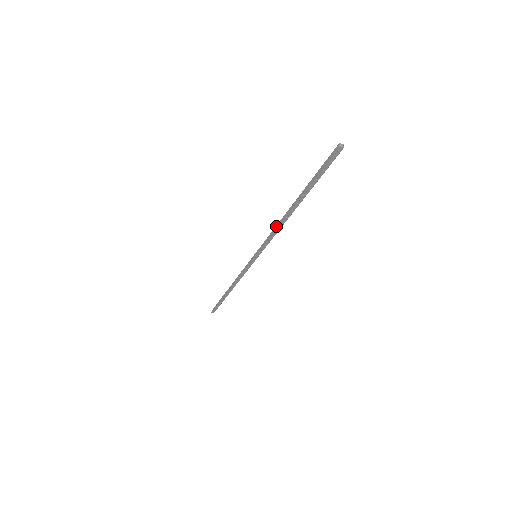
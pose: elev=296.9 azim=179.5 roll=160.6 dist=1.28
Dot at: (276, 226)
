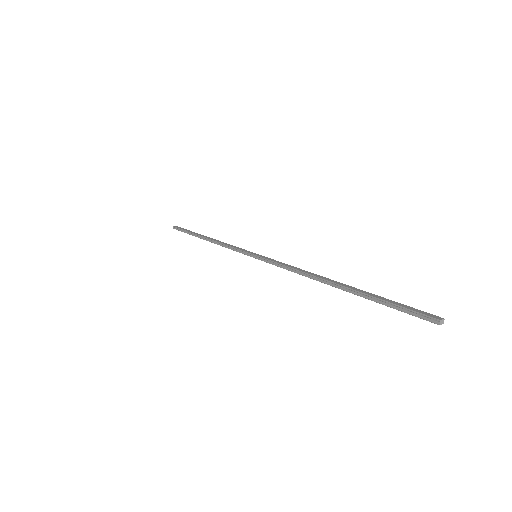
Dot at: (299, 271)
